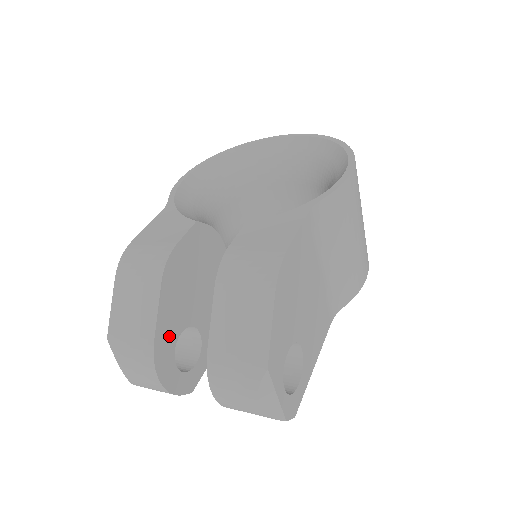
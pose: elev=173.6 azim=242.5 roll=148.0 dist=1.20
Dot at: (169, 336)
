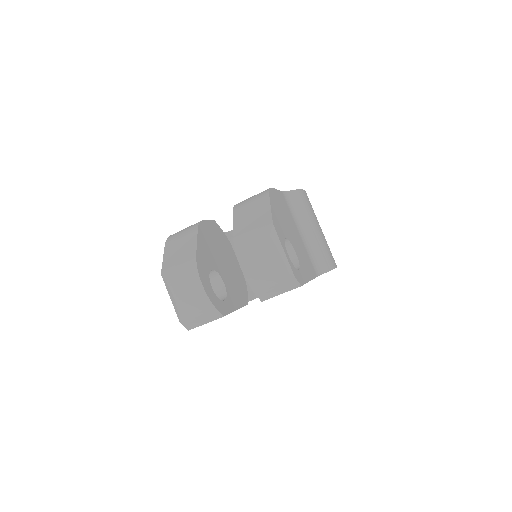
Dot at: (205, 263)
